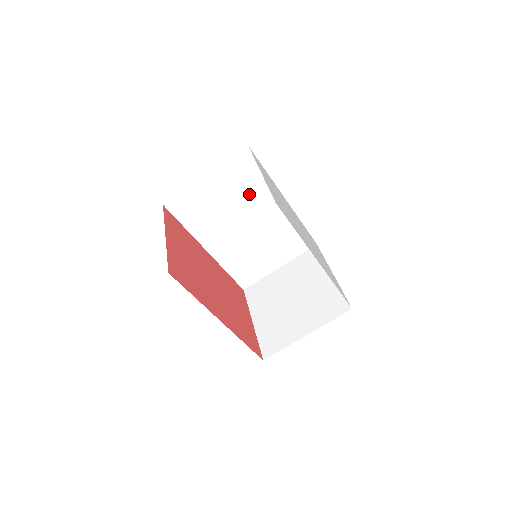
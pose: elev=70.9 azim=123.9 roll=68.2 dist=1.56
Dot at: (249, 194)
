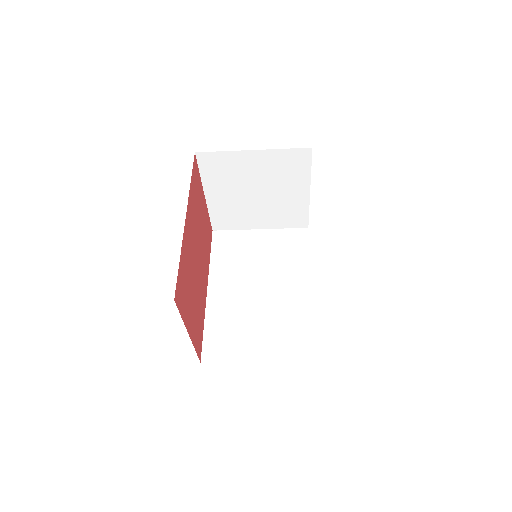
Dot at: occluded
